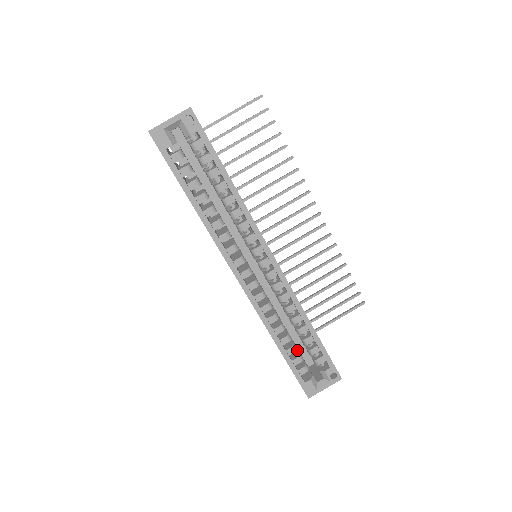
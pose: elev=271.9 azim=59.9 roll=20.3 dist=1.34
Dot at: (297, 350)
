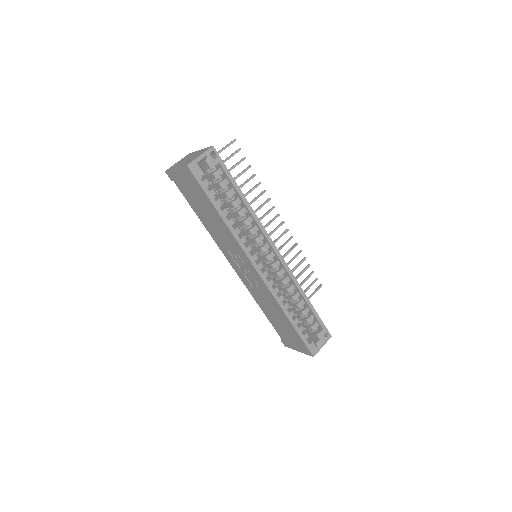
Dot at: occluded
